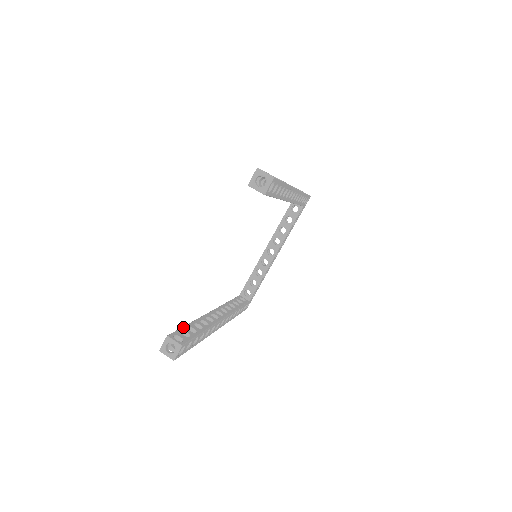
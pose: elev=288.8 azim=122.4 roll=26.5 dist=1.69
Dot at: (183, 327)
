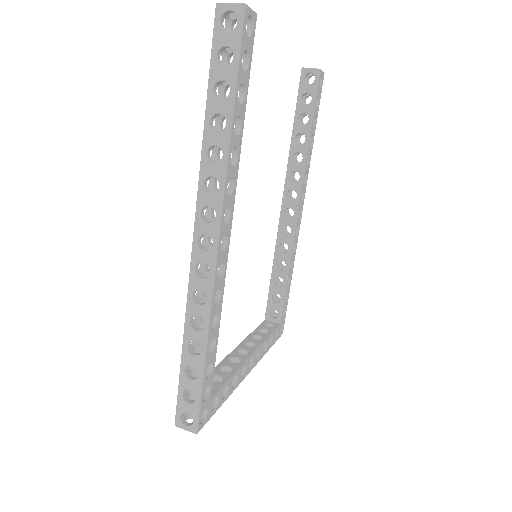
Dot at: occluded
